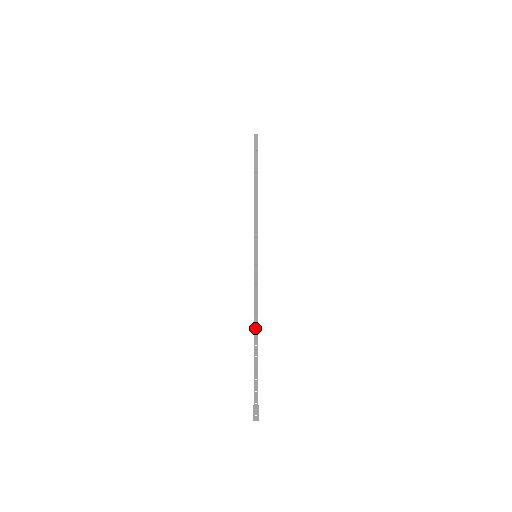
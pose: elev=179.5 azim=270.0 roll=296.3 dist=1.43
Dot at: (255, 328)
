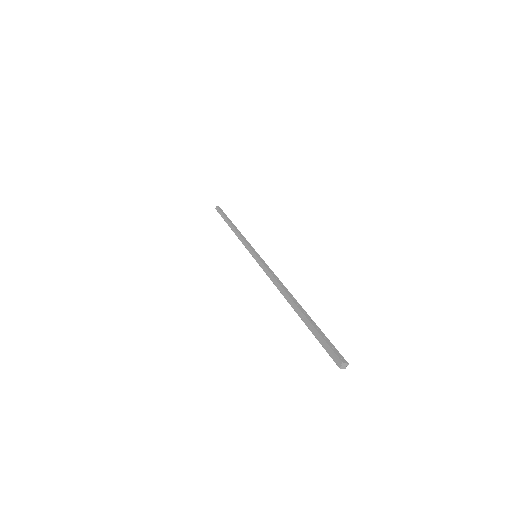
Dot at: (288, 293)
